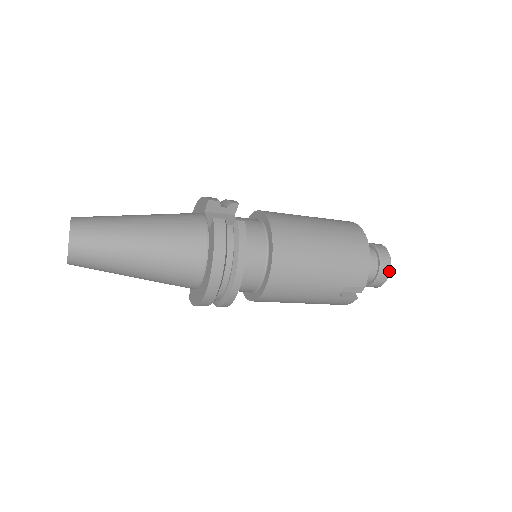
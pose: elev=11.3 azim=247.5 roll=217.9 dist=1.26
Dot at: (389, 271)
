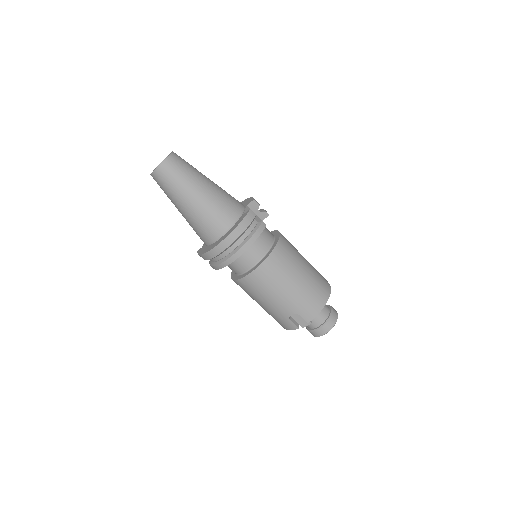
Dot at: (330, 329)
